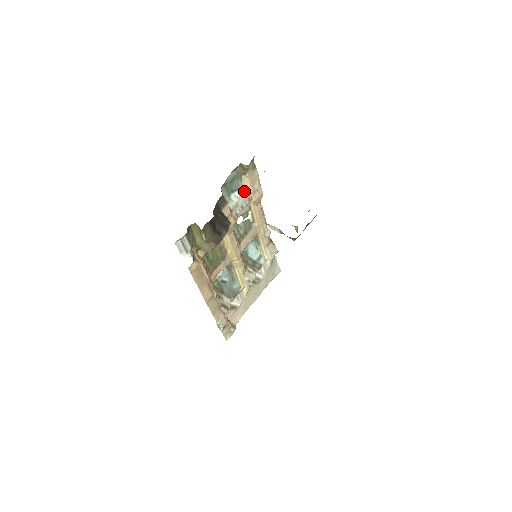
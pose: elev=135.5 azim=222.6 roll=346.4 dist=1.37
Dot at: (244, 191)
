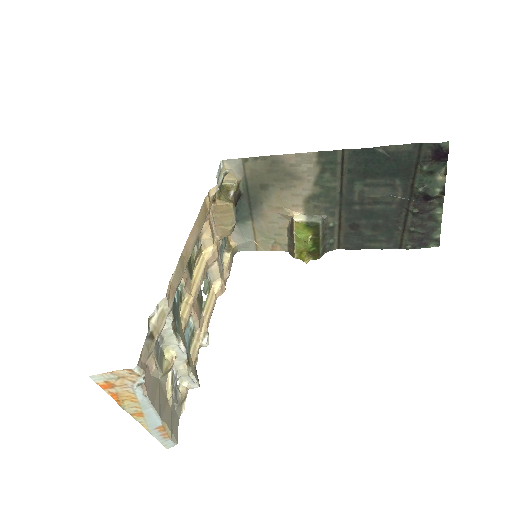
Dot at: (222, 262)
